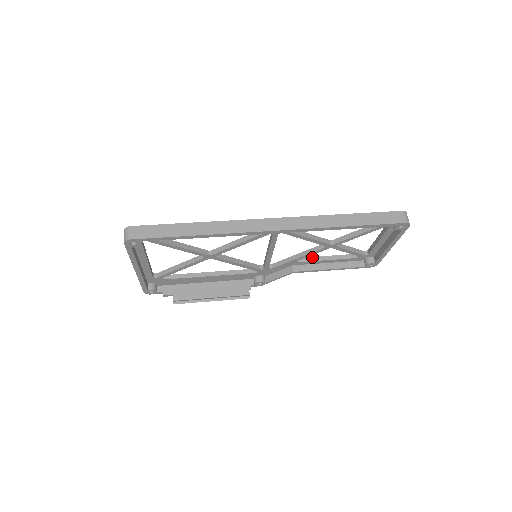
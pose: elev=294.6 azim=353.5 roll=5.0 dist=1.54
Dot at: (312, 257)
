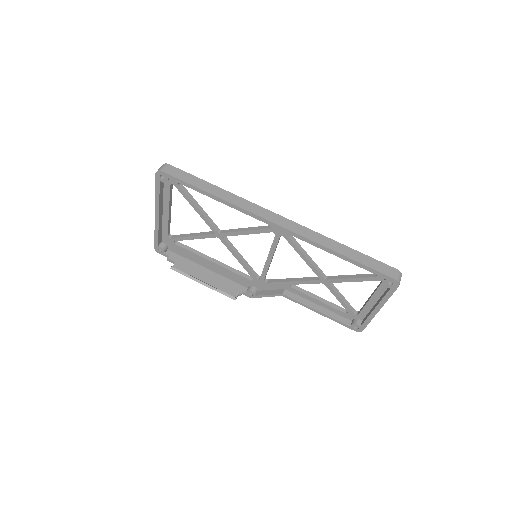
Dot at: occluded
